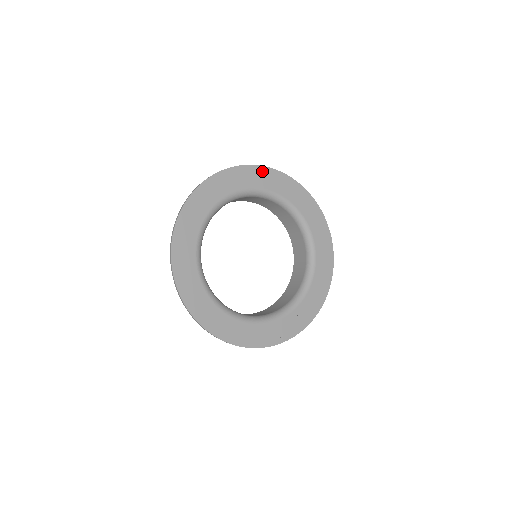
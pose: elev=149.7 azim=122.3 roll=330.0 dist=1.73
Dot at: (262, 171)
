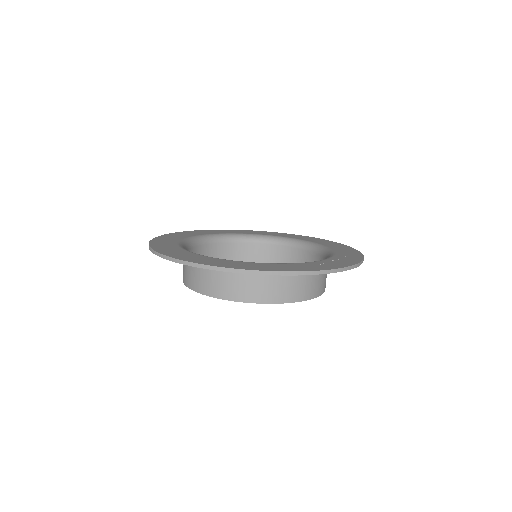
Dot at: (207, 231)
